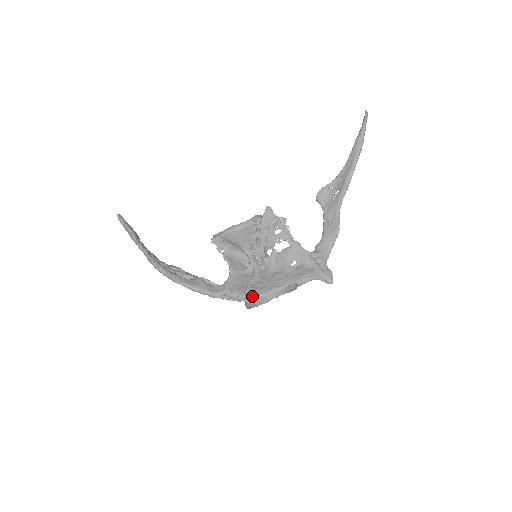
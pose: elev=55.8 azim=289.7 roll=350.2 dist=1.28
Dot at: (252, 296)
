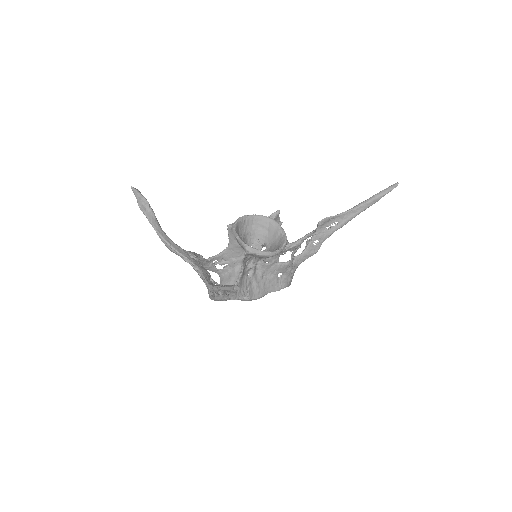
Dot at: occluded
